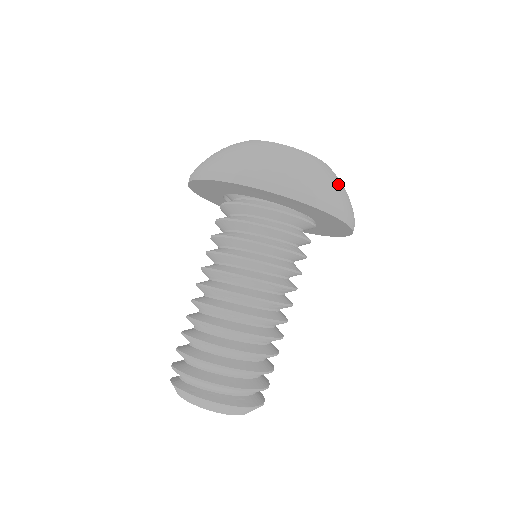
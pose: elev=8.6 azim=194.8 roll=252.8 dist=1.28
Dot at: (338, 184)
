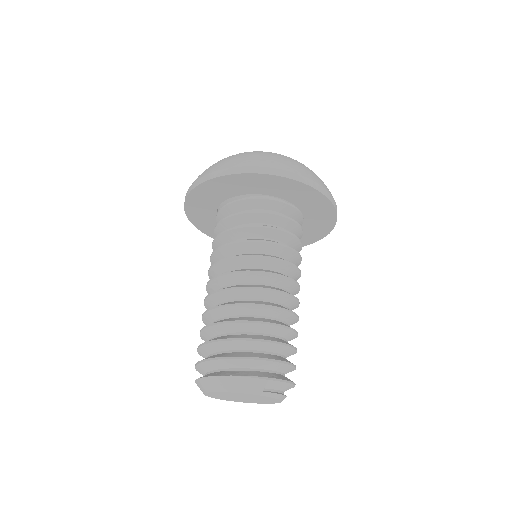
Dot at: (265, 155)
